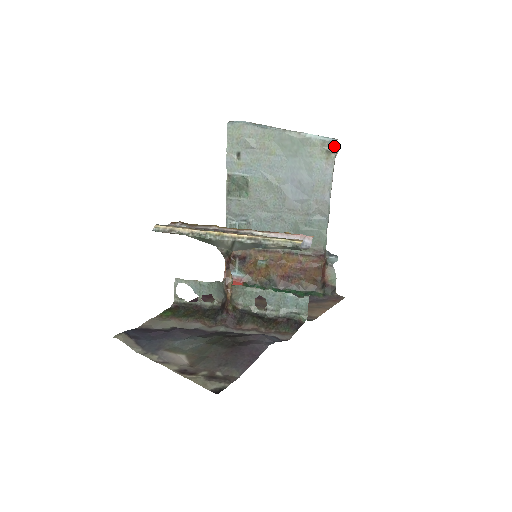
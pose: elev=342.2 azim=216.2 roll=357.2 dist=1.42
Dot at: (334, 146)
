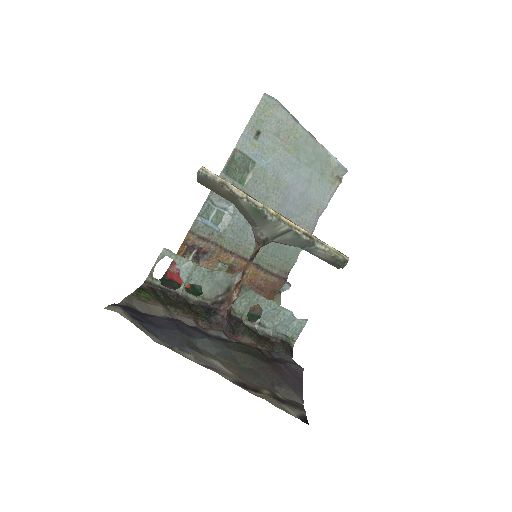
Dot at: (343, 175)
